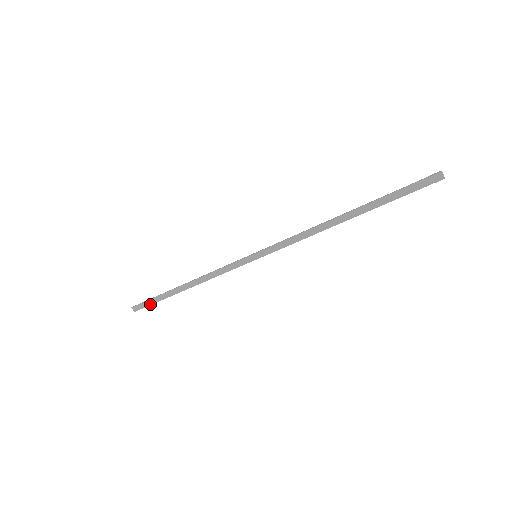
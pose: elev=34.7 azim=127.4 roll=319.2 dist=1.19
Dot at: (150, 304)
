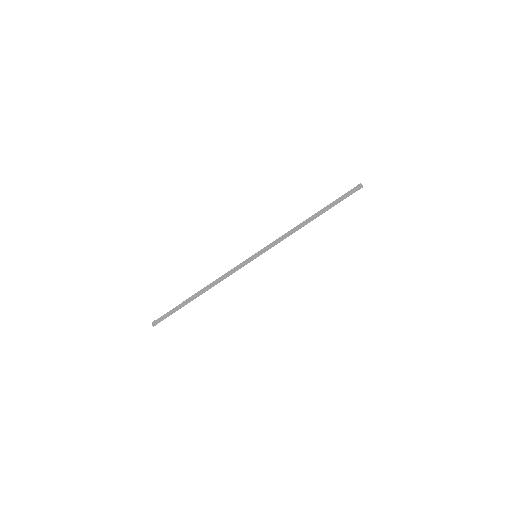
Dot at: (169, 314)
